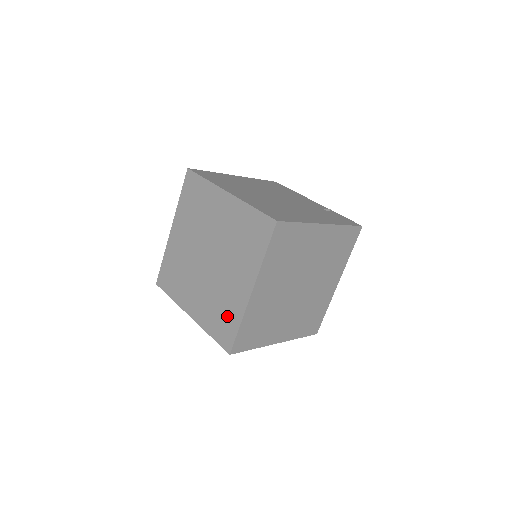
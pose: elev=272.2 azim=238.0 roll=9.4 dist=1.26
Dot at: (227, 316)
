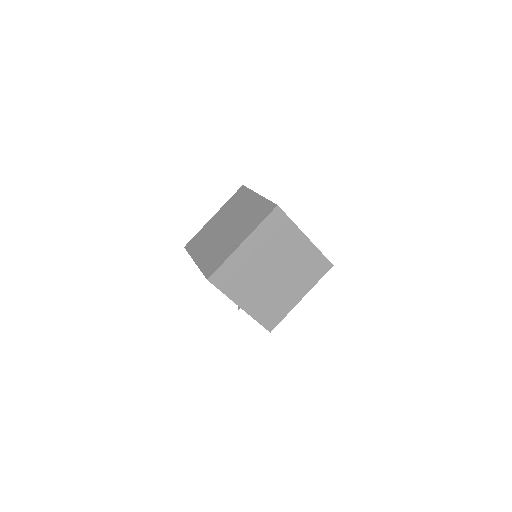
Dot at: (219, 258)
